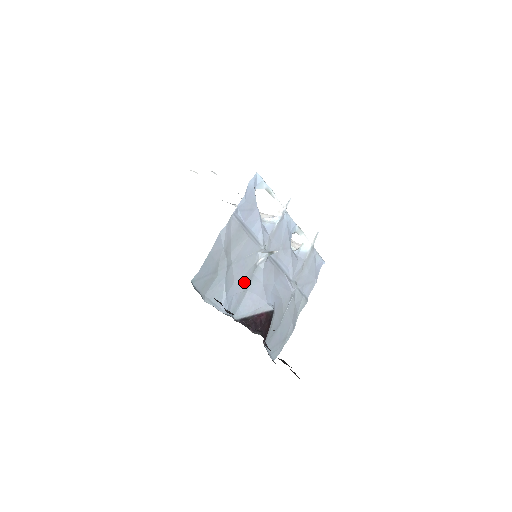
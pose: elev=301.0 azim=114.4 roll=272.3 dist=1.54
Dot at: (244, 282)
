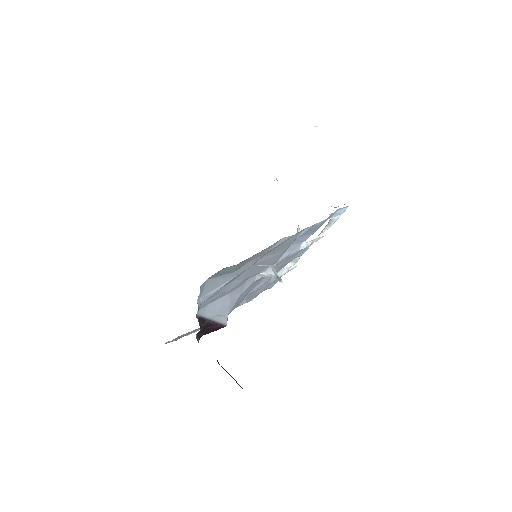
Dot at: (236, 285)
